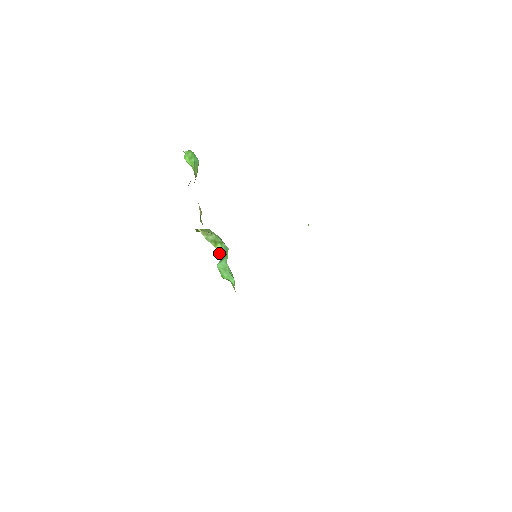
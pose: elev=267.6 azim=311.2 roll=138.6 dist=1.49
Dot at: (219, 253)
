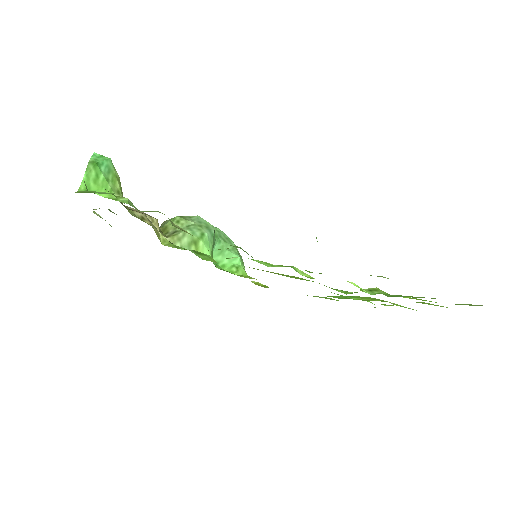
Dot at: (206, 254)
